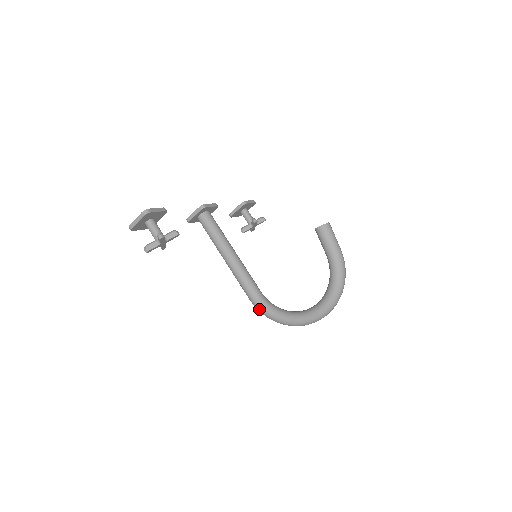
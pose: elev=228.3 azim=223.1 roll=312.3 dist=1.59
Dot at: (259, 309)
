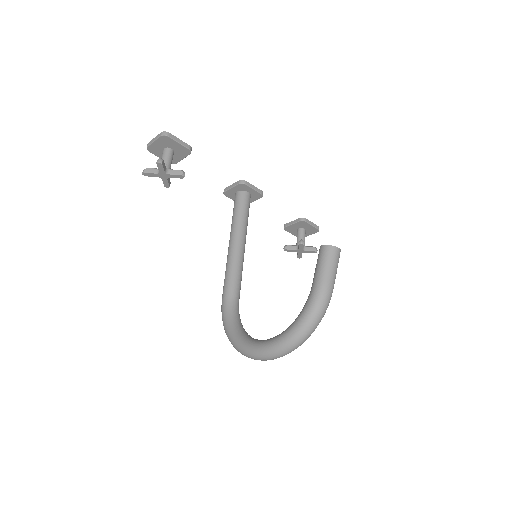
Dot at: (222, 313)
